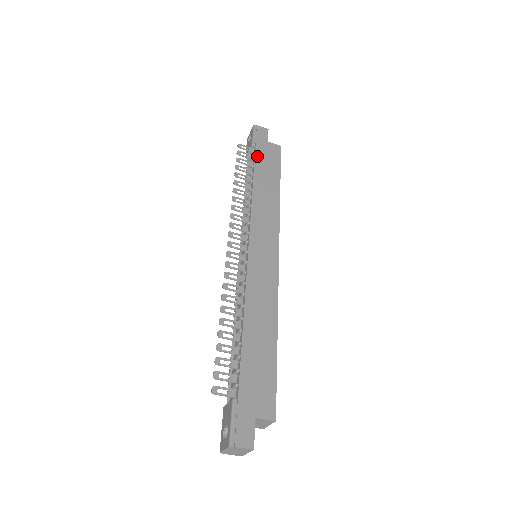
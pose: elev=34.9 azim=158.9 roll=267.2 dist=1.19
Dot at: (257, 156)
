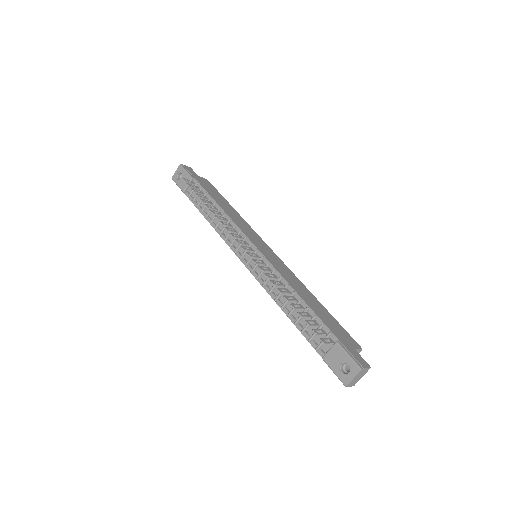
Dot at: (203, 186)
